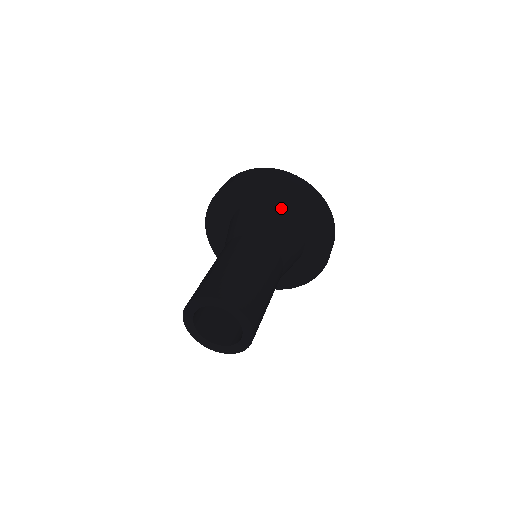
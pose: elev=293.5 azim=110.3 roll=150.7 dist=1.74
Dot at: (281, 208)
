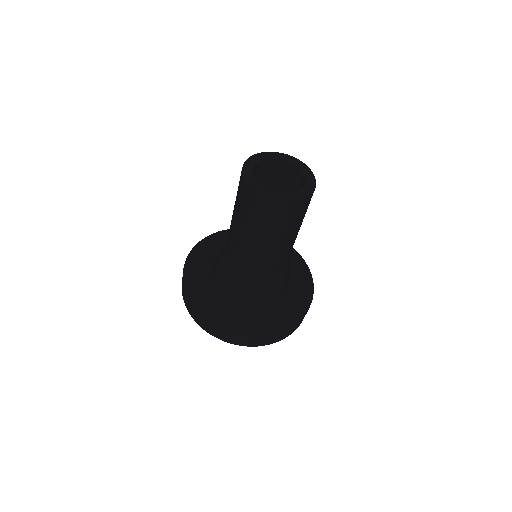
Dot at: occluded
